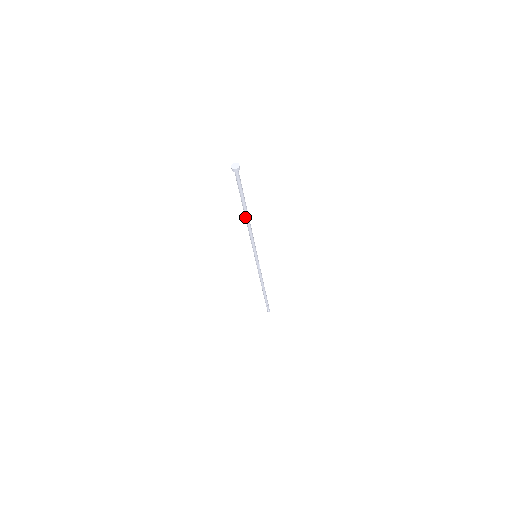
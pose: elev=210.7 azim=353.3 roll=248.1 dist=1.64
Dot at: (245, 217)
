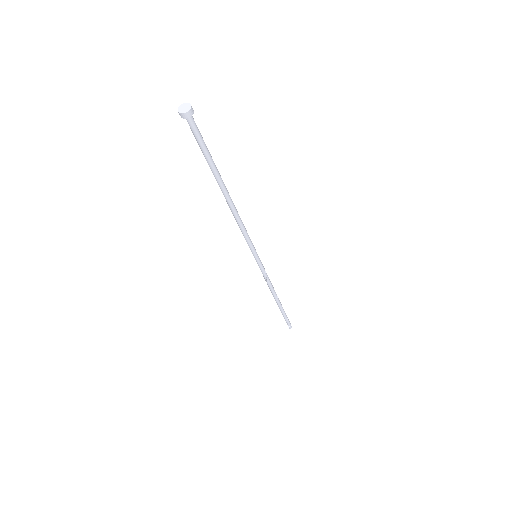
Dot at: occluded
